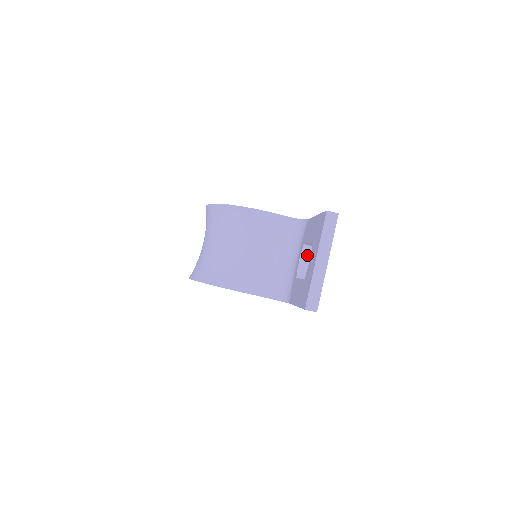
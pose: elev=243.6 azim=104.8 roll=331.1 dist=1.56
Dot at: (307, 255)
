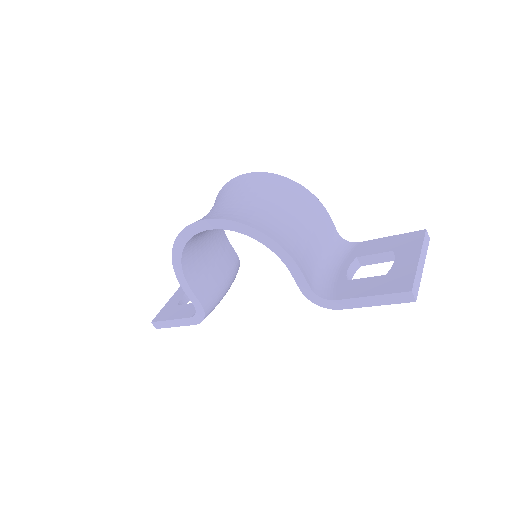
Dot at: (353, 269)
